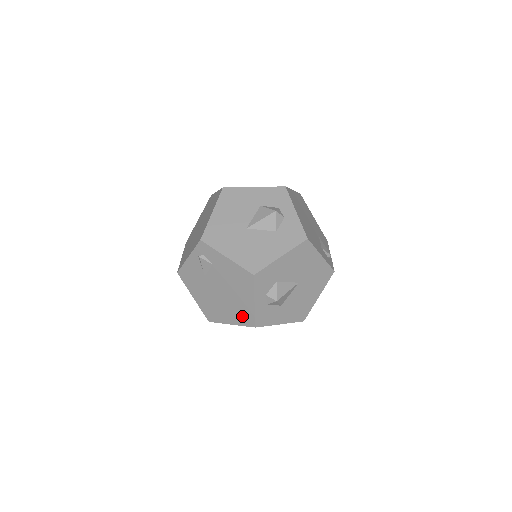
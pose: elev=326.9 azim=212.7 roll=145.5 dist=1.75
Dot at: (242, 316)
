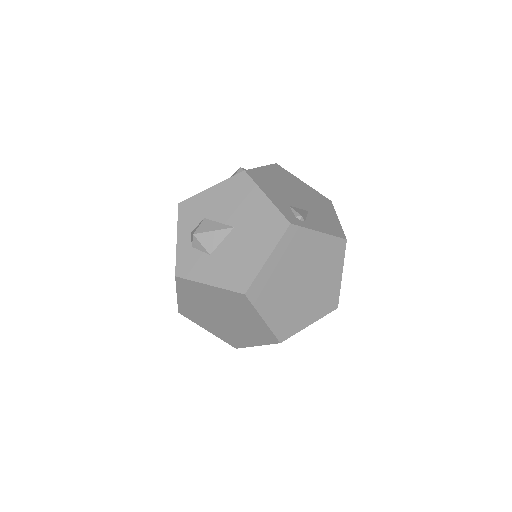
Dot at: occluded
